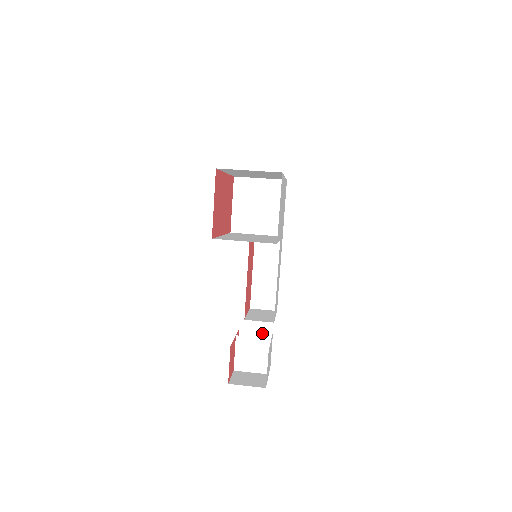
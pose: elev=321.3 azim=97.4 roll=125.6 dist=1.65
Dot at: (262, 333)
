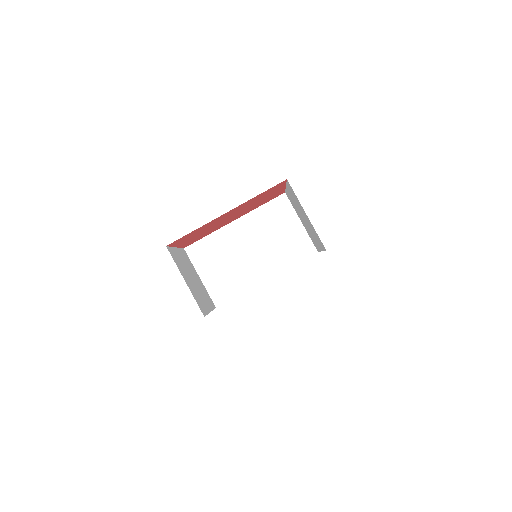
Dot at: occluded
